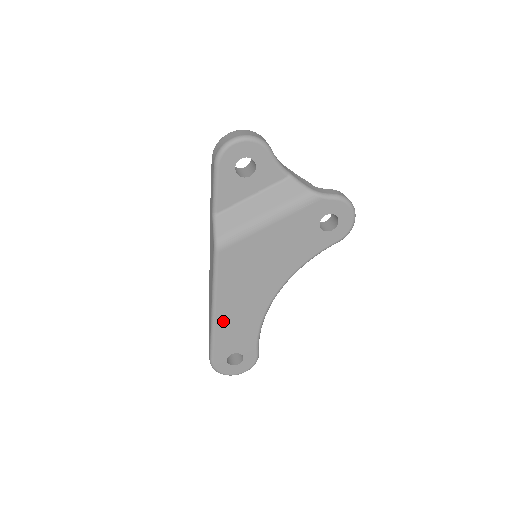
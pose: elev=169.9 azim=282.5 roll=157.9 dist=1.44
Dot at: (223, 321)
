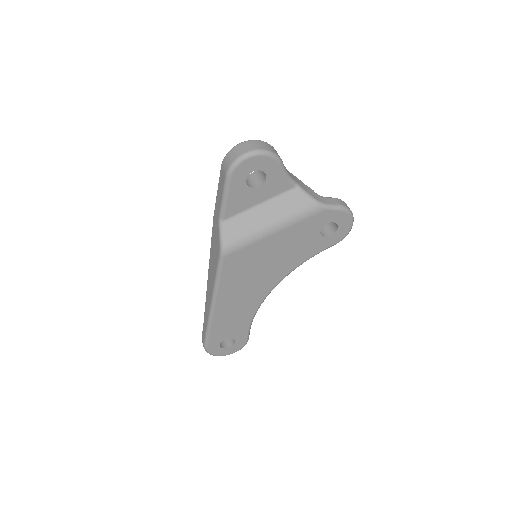
Dot at: (221, 314)
